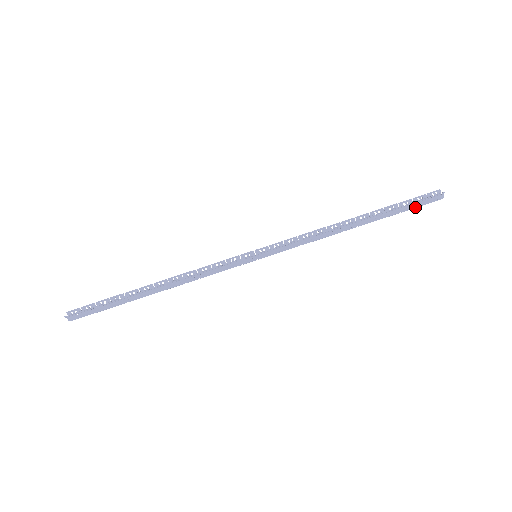
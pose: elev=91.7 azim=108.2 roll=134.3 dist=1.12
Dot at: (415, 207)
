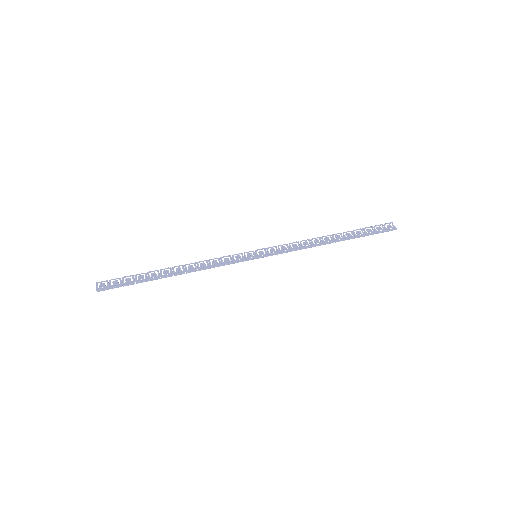
Dot at: (376, 232)
